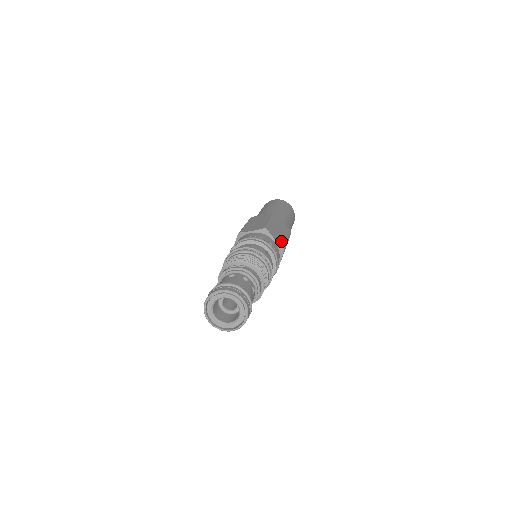
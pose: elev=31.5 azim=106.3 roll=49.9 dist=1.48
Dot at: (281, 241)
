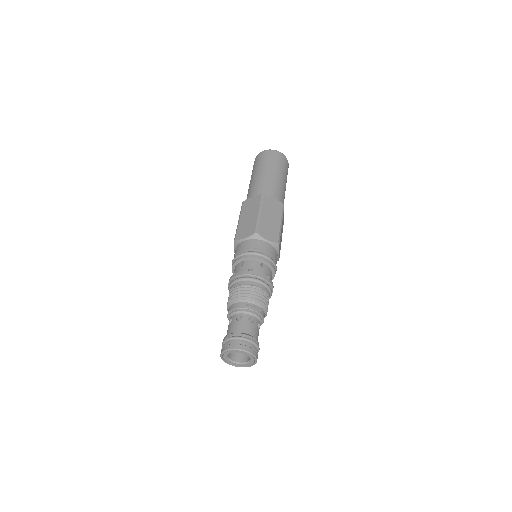
Dot at: occluded
